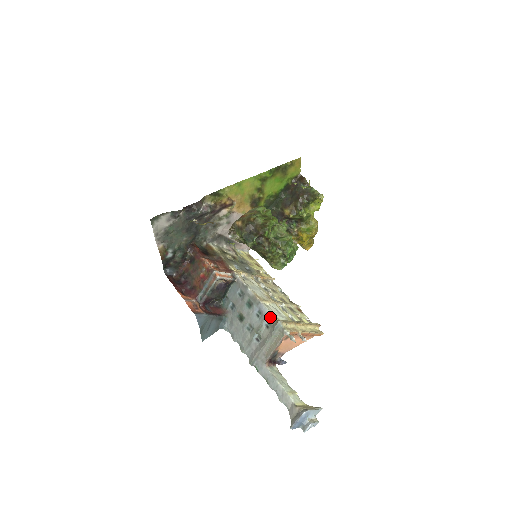
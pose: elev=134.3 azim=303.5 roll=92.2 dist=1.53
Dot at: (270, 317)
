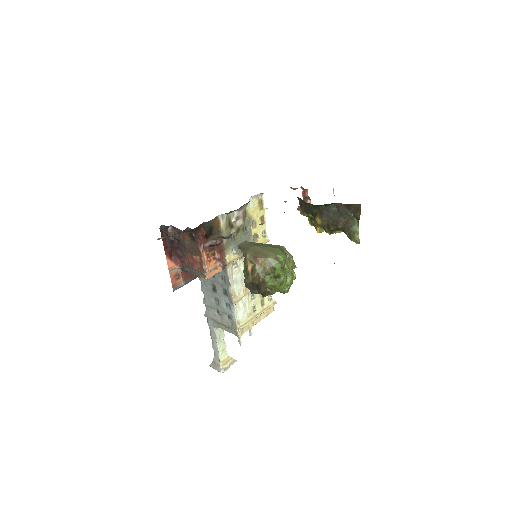
Dot at: (234, 319)
